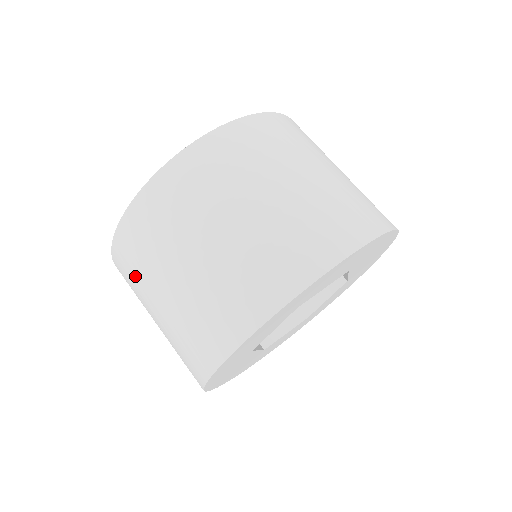
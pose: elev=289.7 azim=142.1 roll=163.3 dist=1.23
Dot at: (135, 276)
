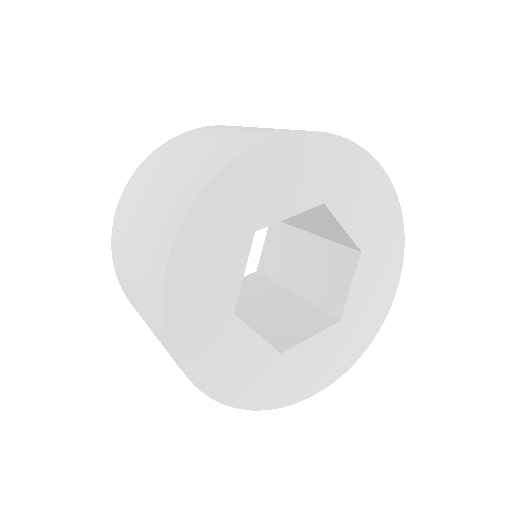
Dot at: (123, 275)
